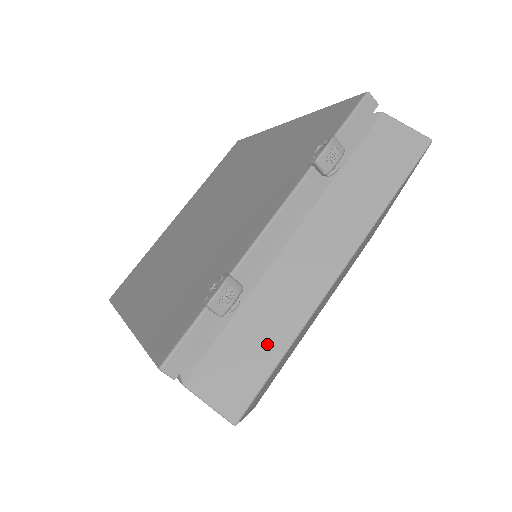
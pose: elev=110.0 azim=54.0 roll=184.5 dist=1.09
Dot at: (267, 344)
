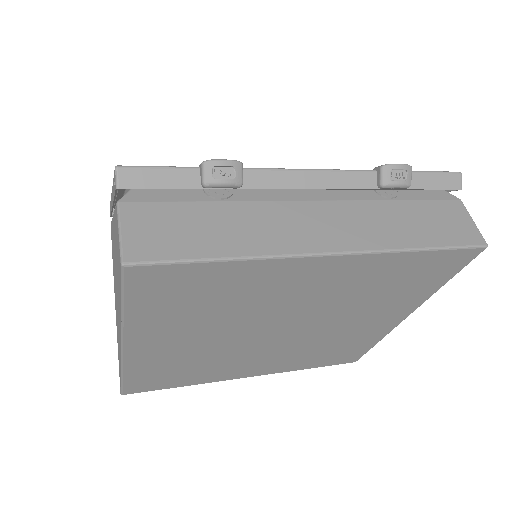
Dot at: (217, 240)
